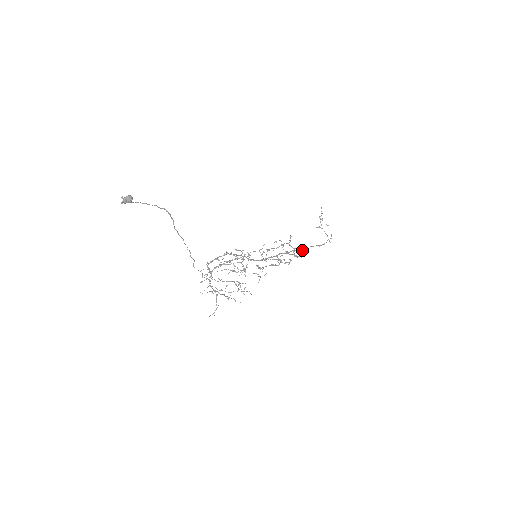
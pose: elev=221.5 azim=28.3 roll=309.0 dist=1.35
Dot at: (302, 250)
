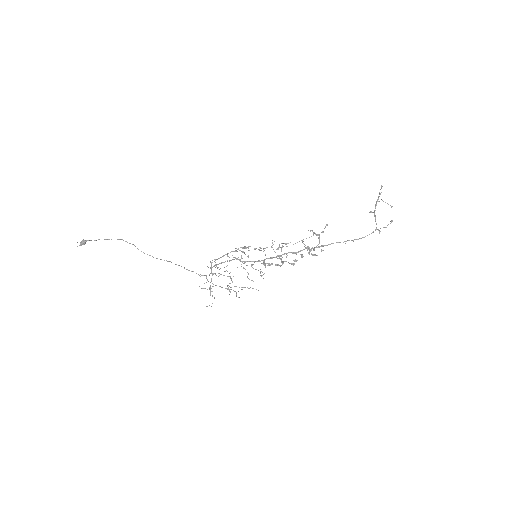
Dot at: occluded
